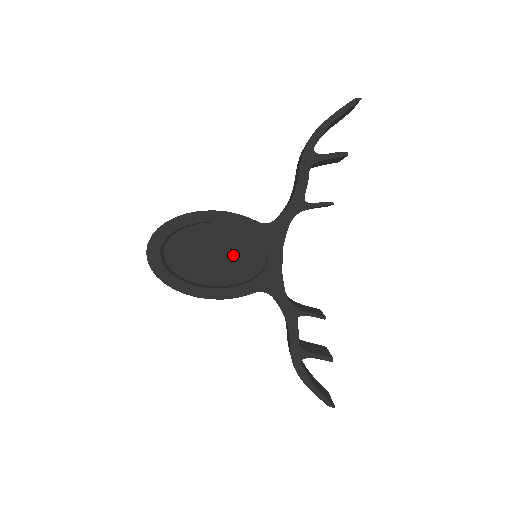
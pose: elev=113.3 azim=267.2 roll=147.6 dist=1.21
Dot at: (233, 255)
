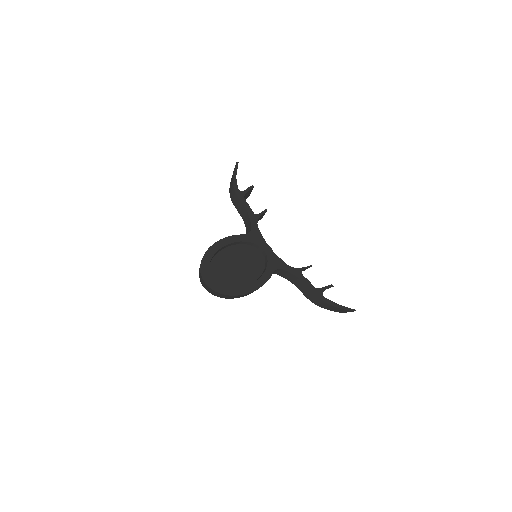
Dot at: (246, 261)
